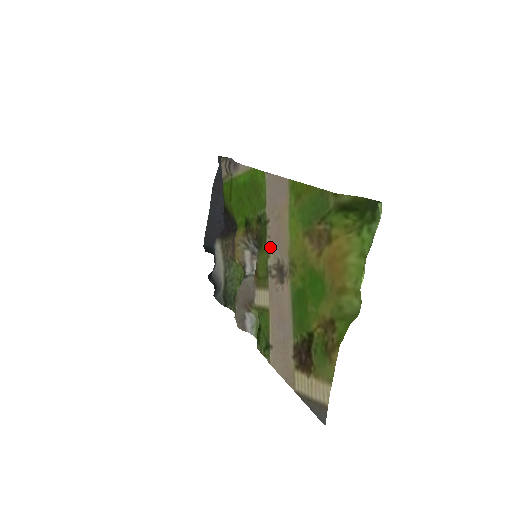
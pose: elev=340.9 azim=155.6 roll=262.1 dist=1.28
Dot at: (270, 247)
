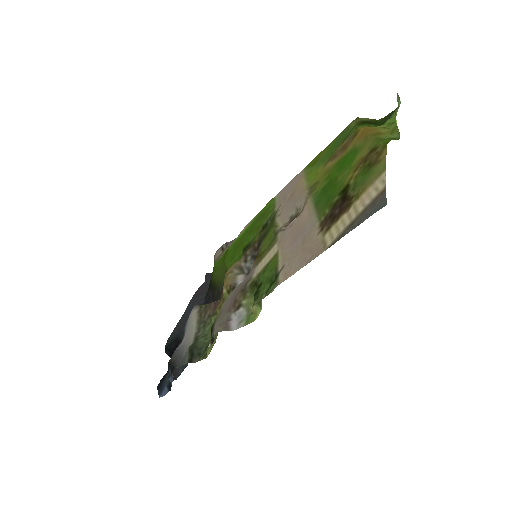
Dot at: (280, 221)
